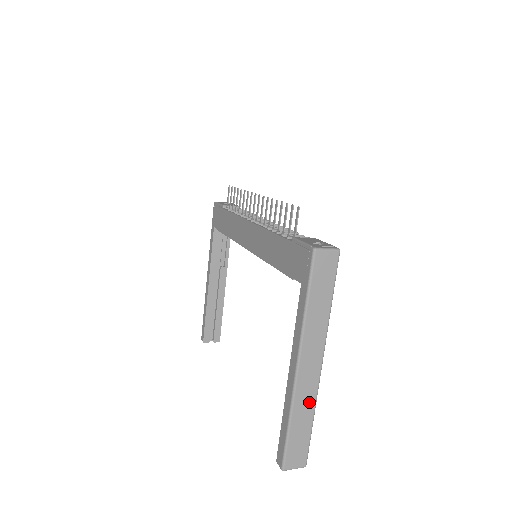
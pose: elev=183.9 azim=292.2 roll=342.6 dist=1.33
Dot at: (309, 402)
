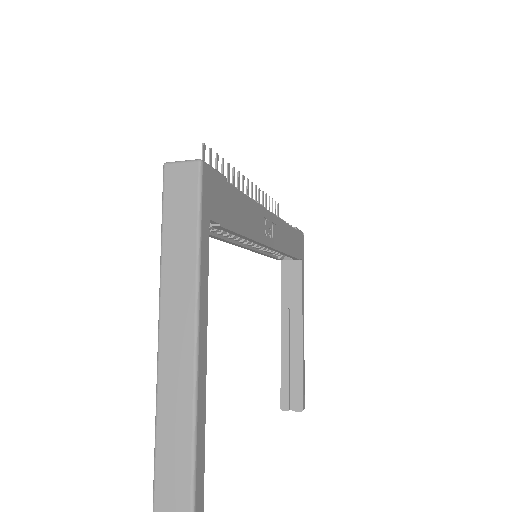
Dot at: (182, 404)
